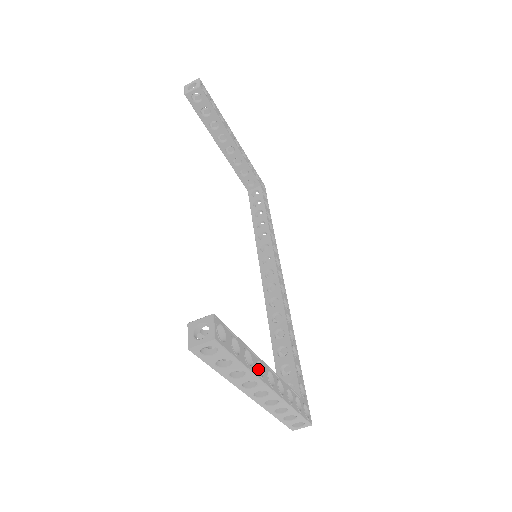
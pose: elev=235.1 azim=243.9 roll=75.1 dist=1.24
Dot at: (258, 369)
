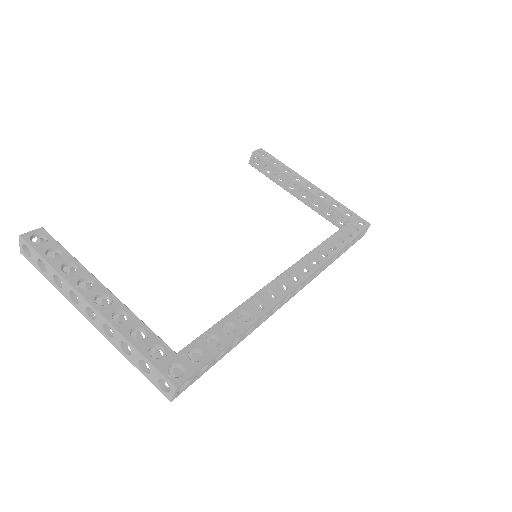
Dot at: (92, 289)
